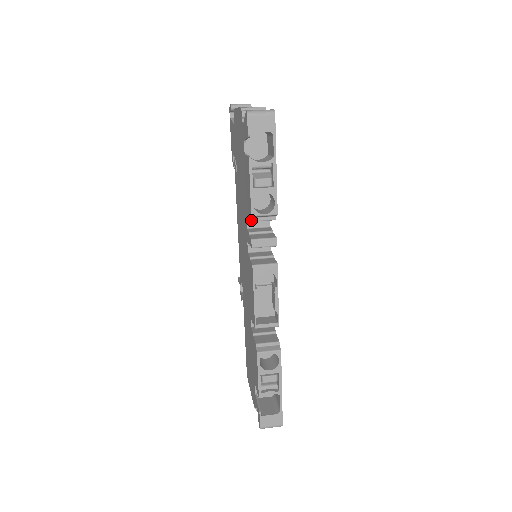
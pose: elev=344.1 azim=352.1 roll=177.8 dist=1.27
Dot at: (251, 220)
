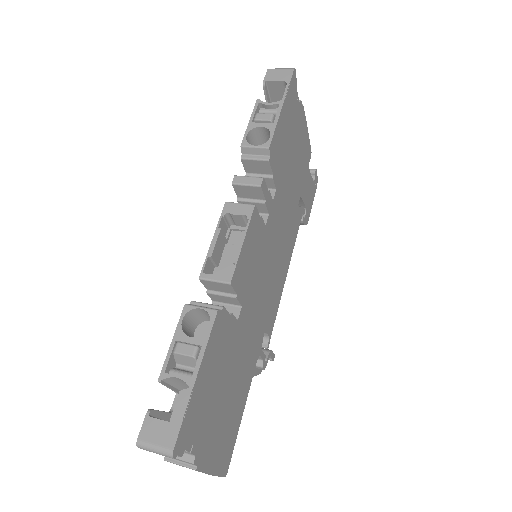
Dot at: (242, 157)
